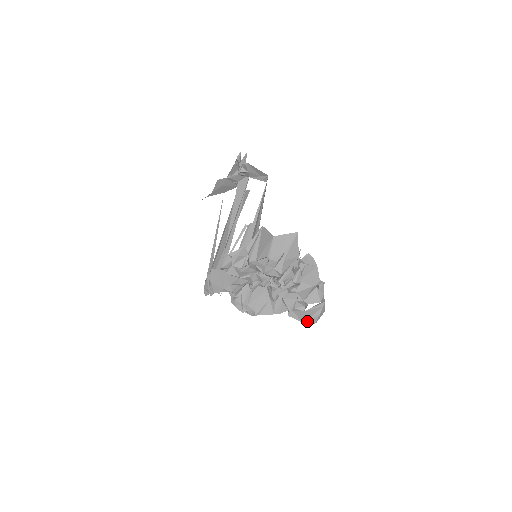
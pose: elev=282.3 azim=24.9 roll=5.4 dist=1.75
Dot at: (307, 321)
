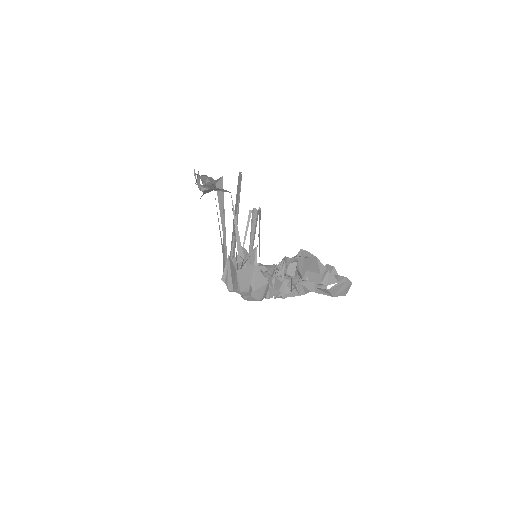
Dot at: (336, 295)
